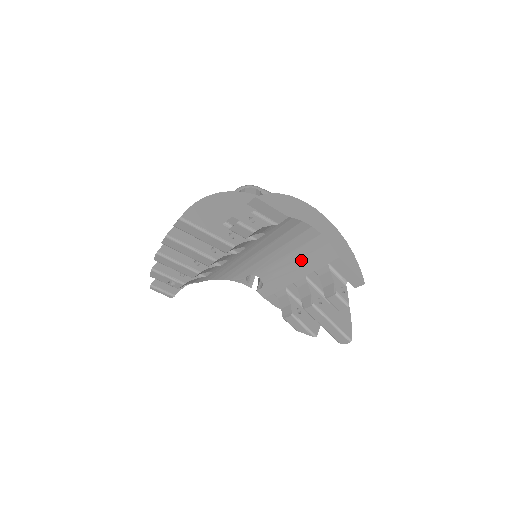
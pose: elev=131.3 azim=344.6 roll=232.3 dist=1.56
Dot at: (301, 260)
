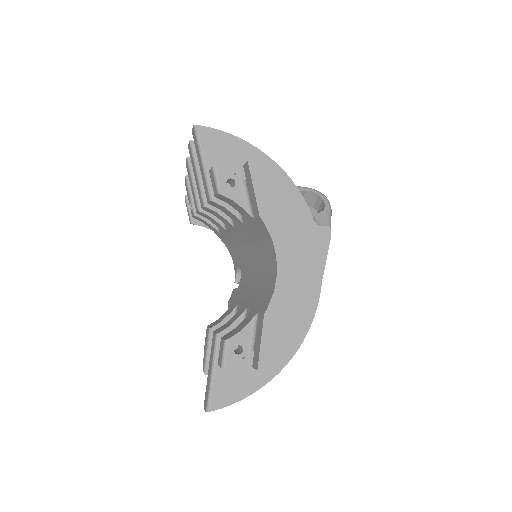
Dot at: (258, 289)
